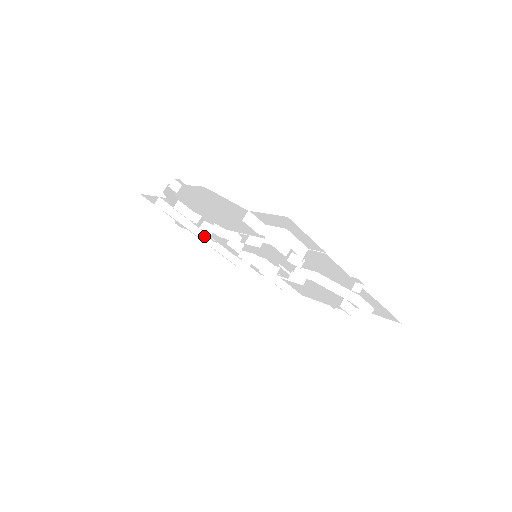
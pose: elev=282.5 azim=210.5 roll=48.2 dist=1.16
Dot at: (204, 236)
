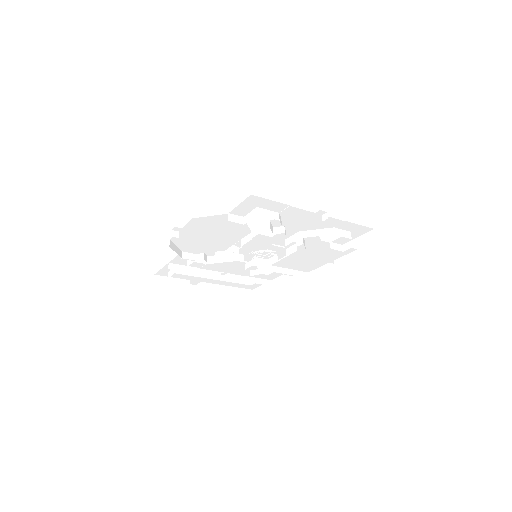
Dot at: (215, 274)
